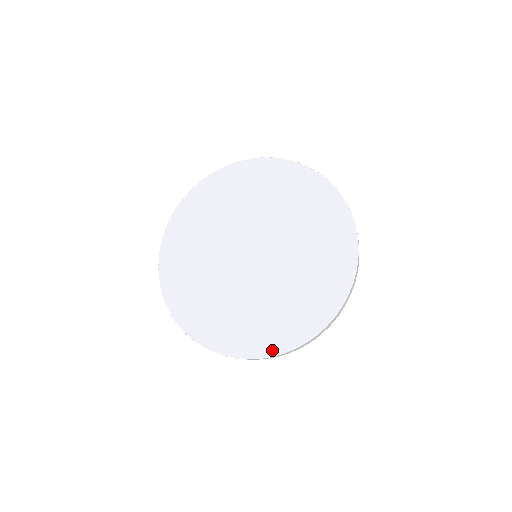
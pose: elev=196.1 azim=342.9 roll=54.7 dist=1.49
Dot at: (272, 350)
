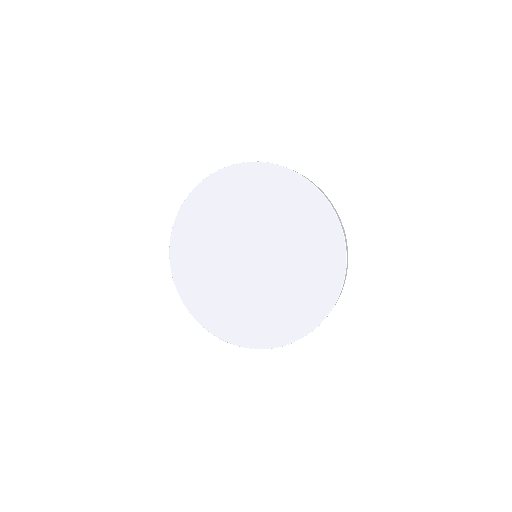
Dot at: (214, 330)
